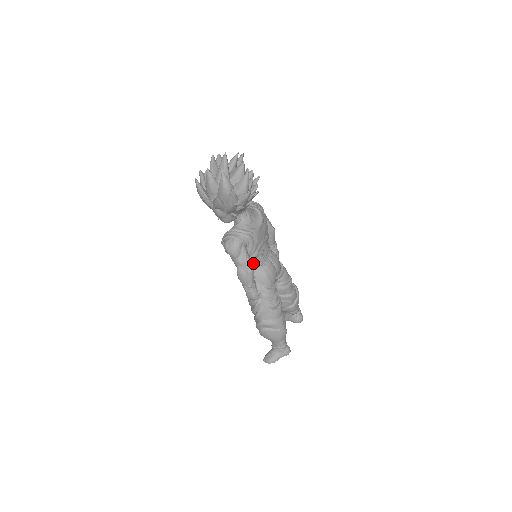
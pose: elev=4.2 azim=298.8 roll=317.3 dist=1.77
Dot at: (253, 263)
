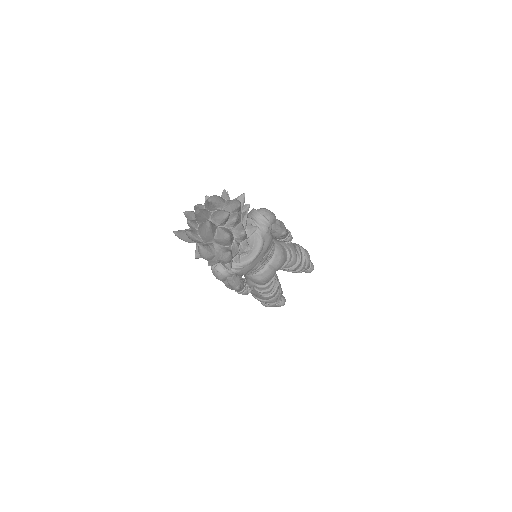
Dot at: occluded
